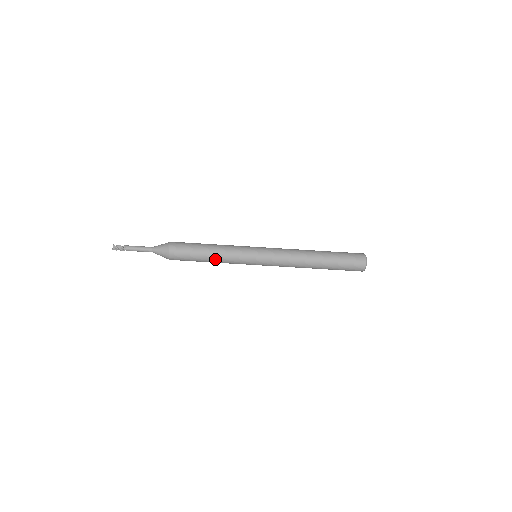
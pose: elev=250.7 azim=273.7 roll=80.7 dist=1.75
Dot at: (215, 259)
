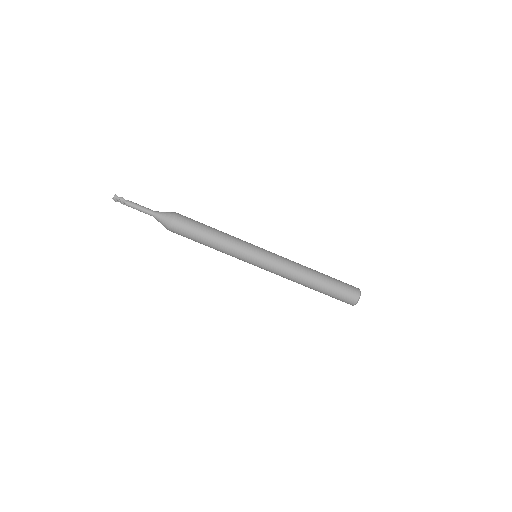
Dot at: (216, 243)
